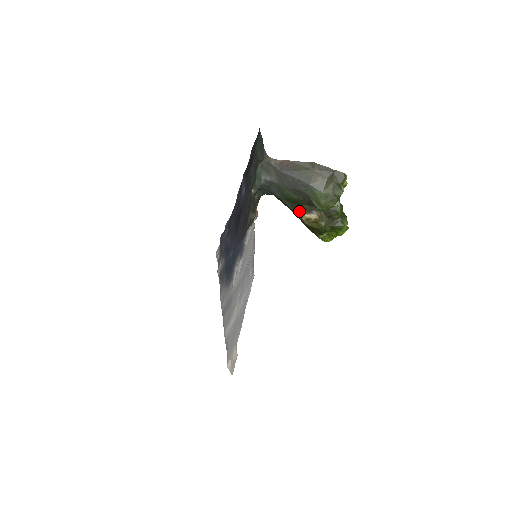
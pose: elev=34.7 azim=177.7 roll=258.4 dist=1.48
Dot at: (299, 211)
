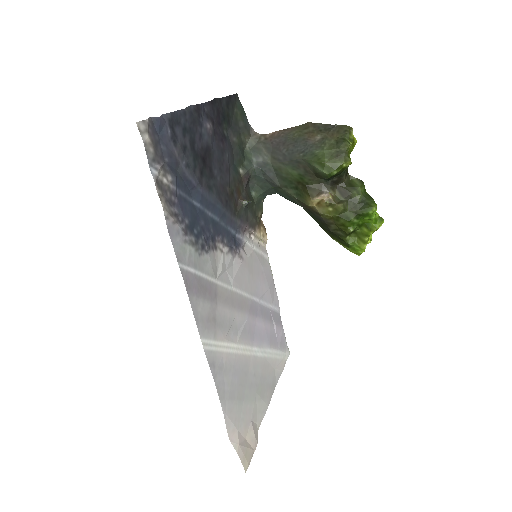
Dot at: (307, 197)
